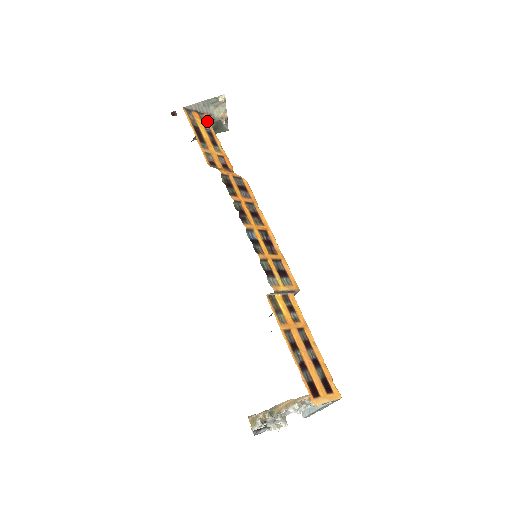
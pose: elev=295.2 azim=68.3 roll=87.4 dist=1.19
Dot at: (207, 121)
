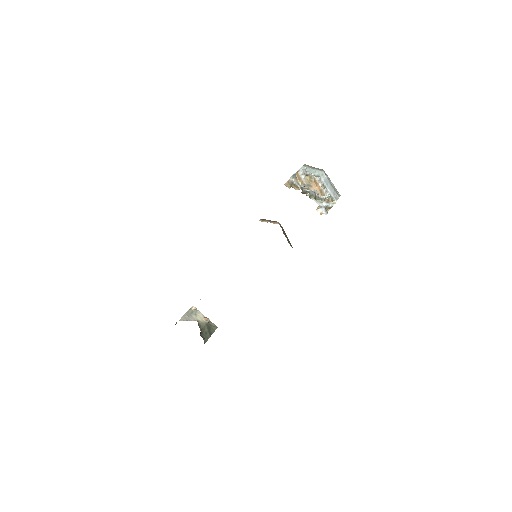
Dot at: occluded
